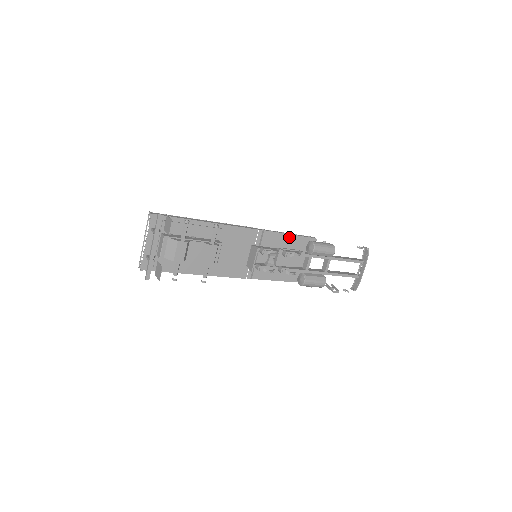
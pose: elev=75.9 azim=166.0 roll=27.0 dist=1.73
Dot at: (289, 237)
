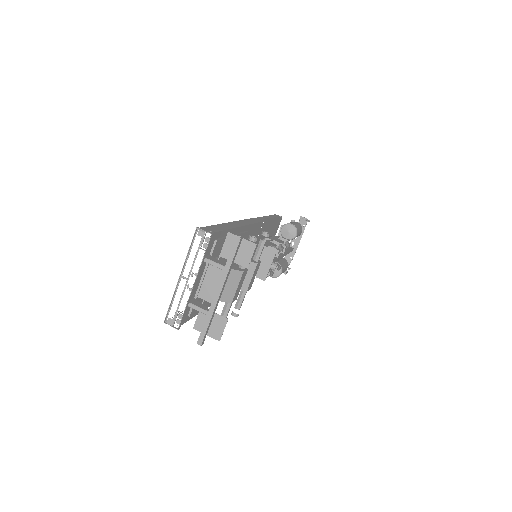
Dot at: (272, 222)
